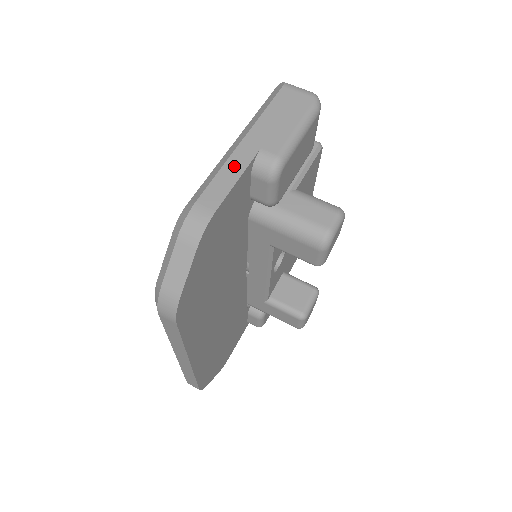
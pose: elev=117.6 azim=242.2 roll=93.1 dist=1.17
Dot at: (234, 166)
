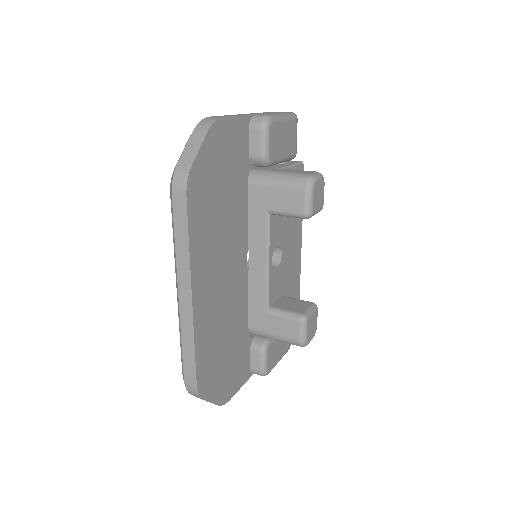
Dot at: (237, 115)
